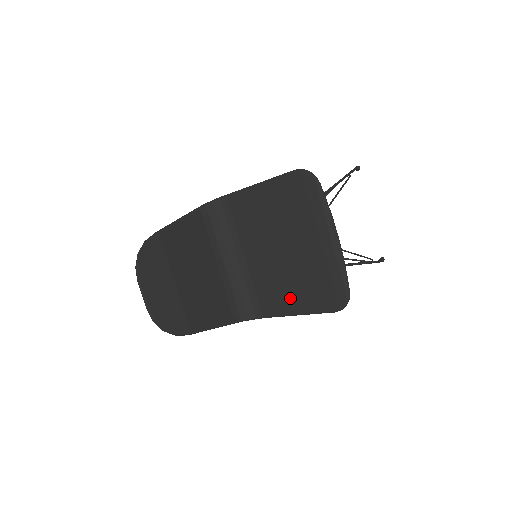
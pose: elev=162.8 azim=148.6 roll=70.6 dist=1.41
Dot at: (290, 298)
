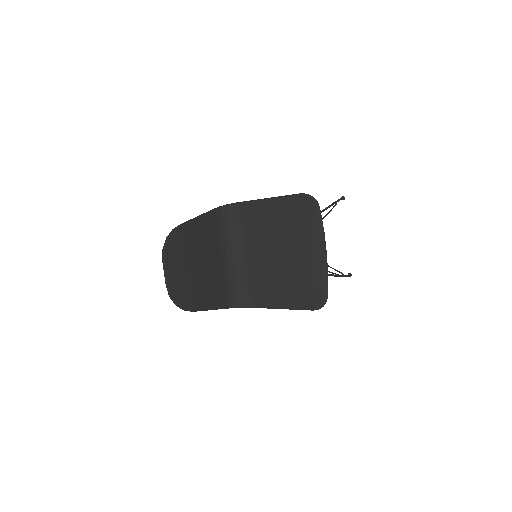
Dot at: (278, 294)
